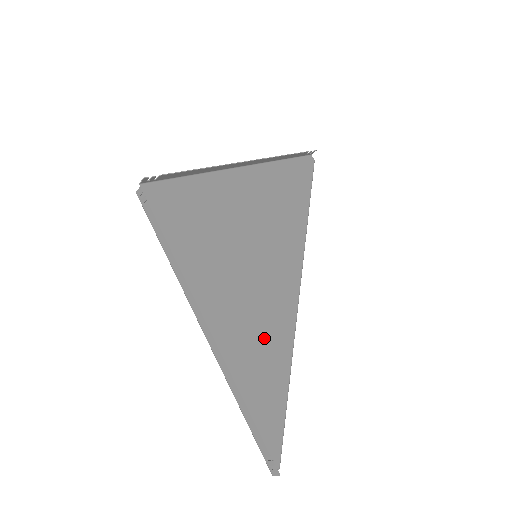
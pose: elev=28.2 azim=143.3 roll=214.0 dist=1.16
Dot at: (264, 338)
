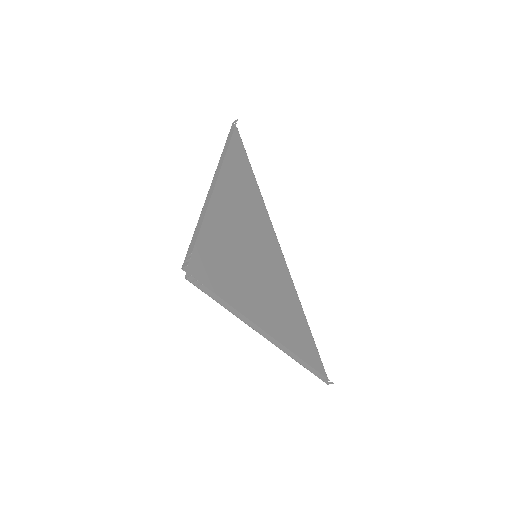
Dot at: (288, 311)
